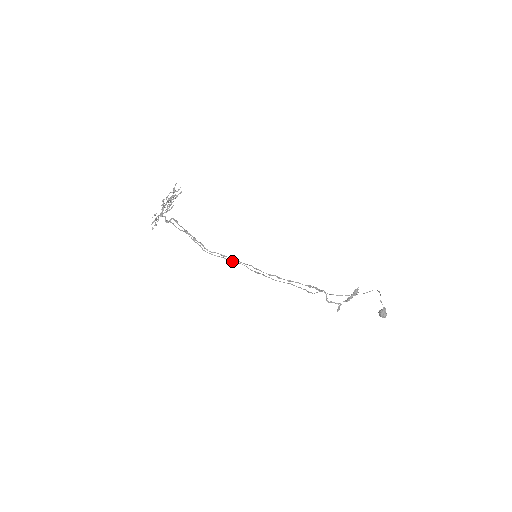
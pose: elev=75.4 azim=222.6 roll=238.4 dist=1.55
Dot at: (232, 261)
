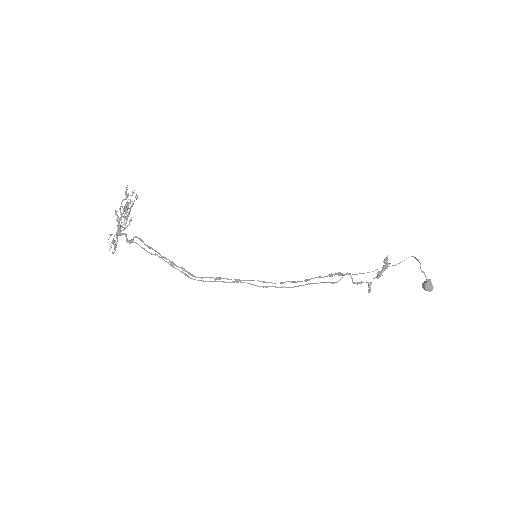
Dot at: (230, 282)
